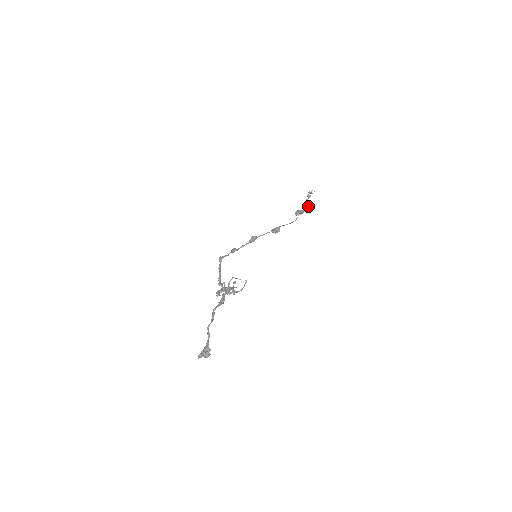
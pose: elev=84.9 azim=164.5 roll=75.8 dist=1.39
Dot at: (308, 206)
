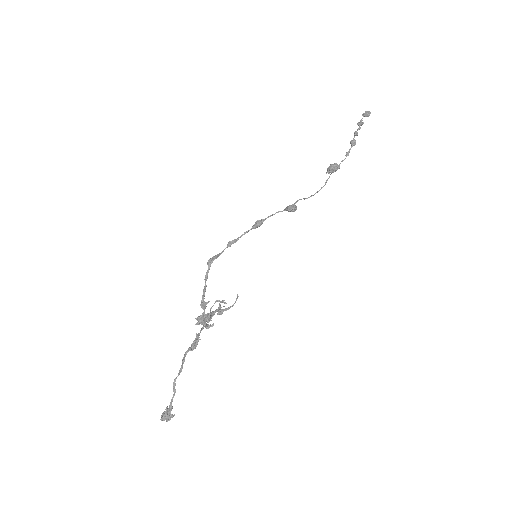
Dot at: (355, 144)
